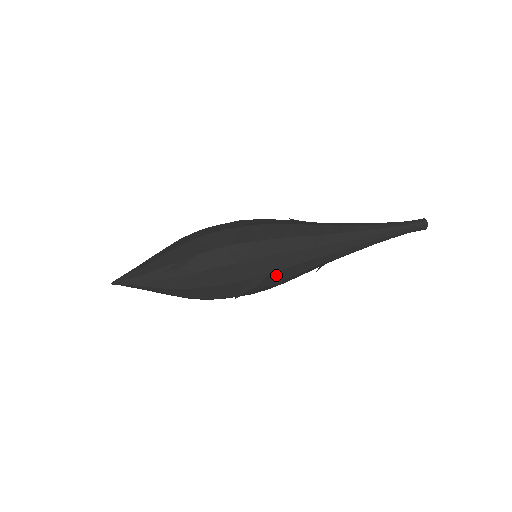
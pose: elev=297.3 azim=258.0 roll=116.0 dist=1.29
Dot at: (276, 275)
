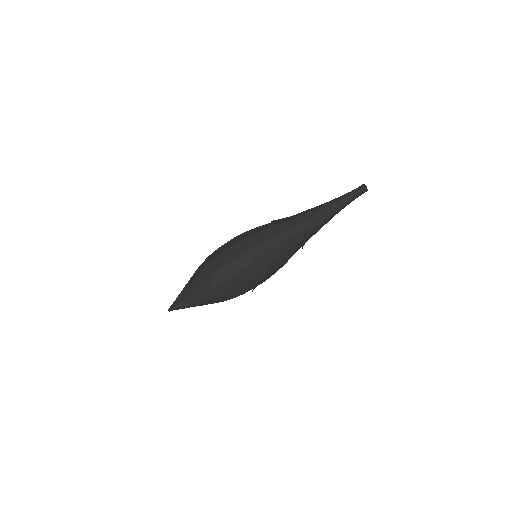
Dot at: (274, 265)
